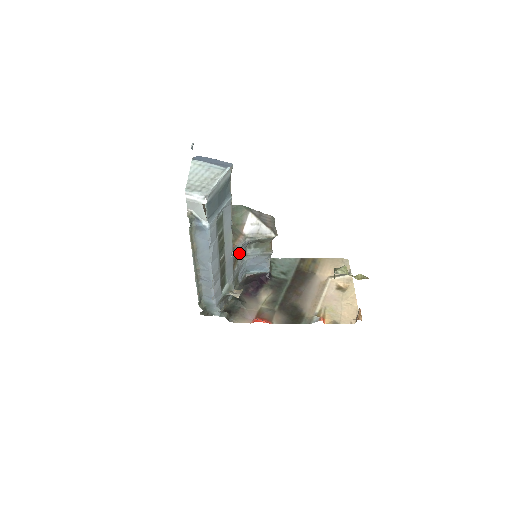
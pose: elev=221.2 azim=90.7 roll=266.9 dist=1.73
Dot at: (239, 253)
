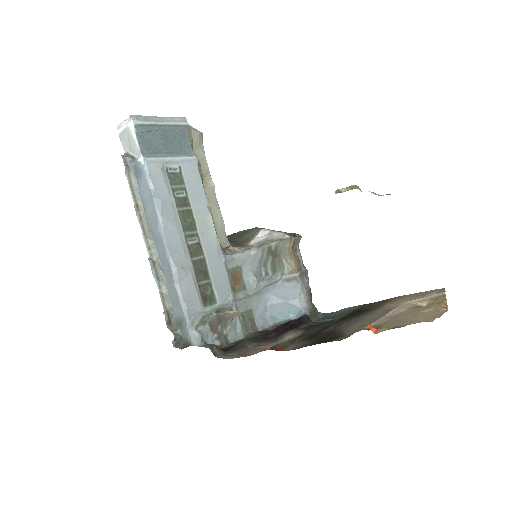
Dot at: (245, 274)
